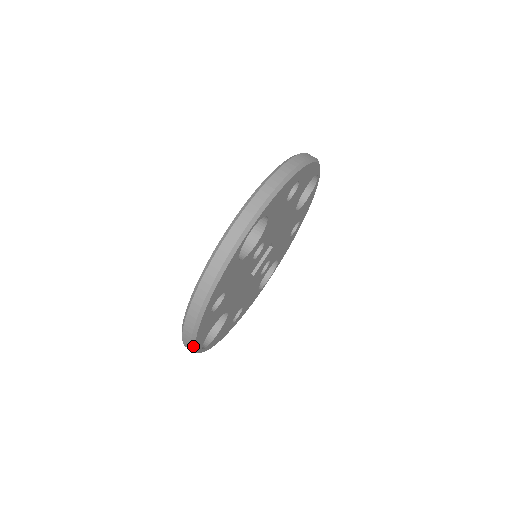
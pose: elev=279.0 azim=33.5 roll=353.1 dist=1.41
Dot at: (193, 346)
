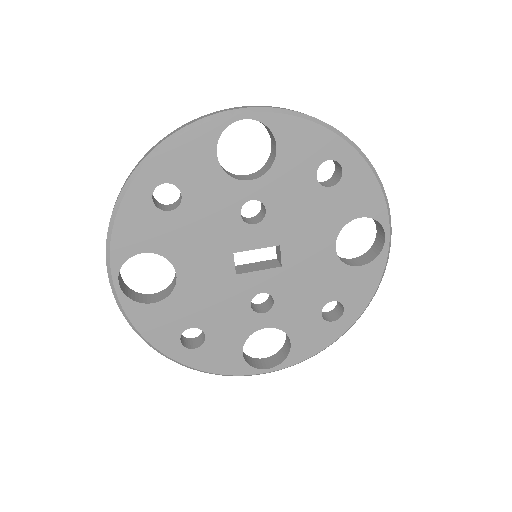
Dot at: (109, 236)
